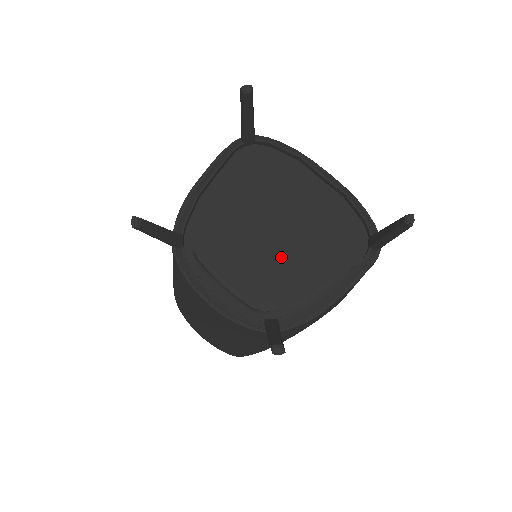
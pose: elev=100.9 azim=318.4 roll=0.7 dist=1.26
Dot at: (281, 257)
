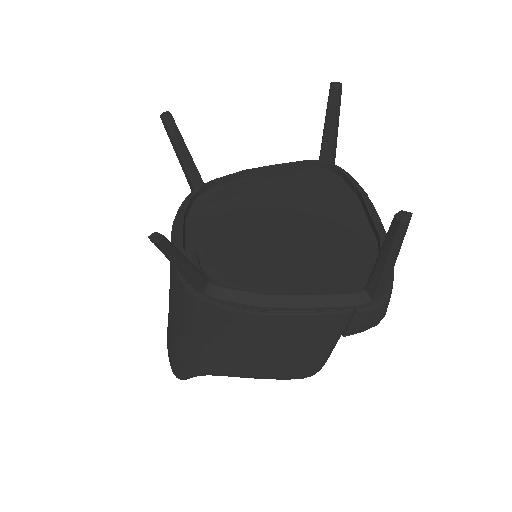
Dot at: (268, 247)
